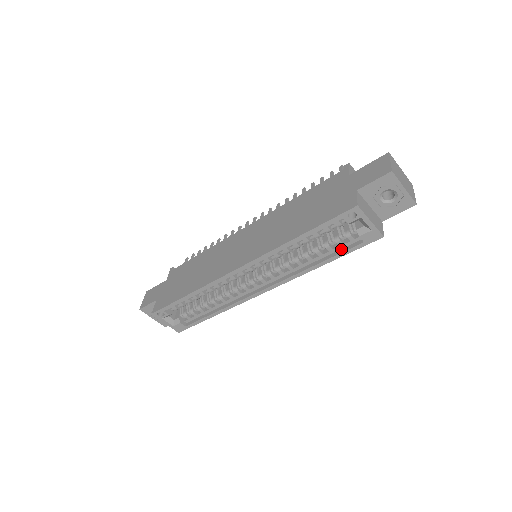
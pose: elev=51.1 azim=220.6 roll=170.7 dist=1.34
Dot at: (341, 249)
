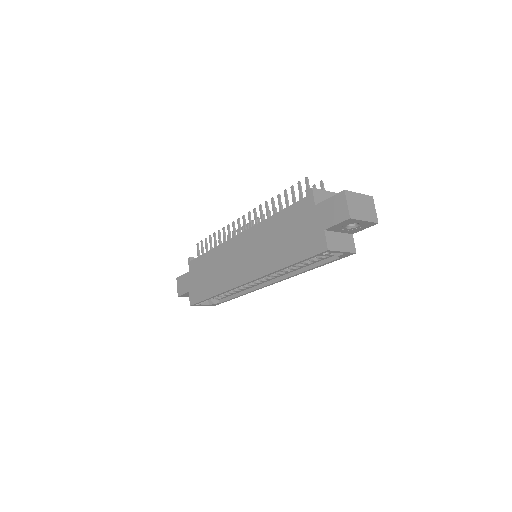
Dot at: (324, 260)
